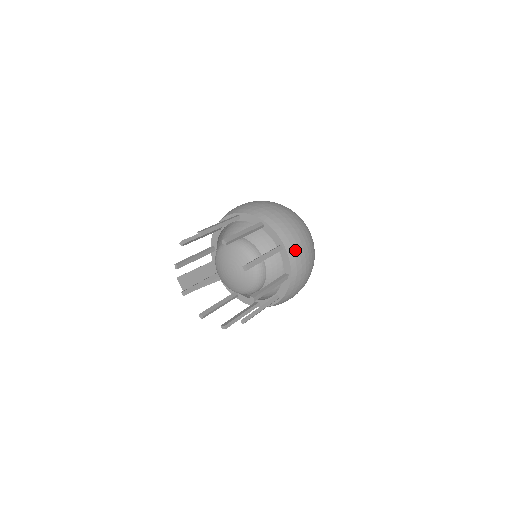
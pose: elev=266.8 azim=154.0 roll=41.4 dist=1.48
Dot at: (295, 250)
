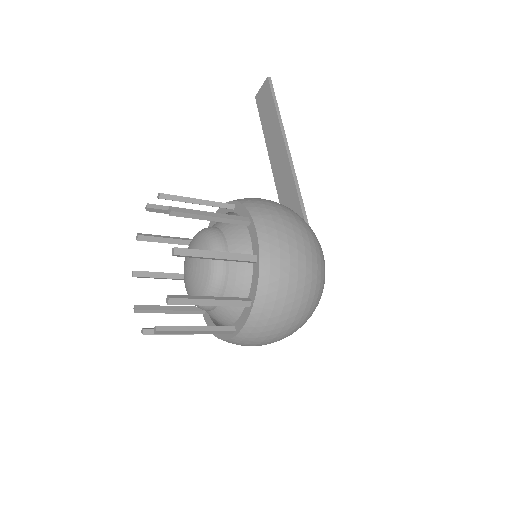
Dot at: (242, 343)
